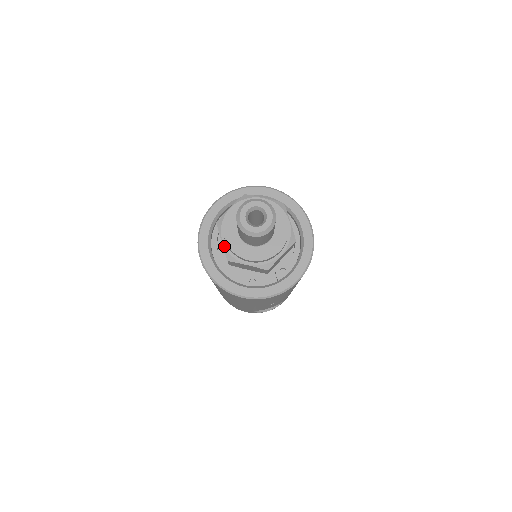
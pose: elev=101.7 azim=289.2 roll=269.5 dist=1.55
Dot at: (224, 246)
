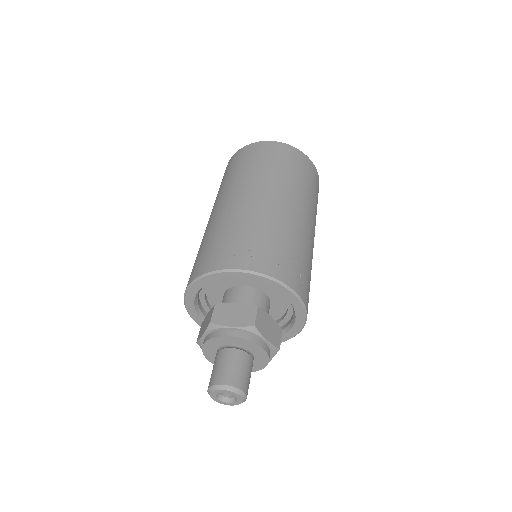
Dot at: (201, 339)
